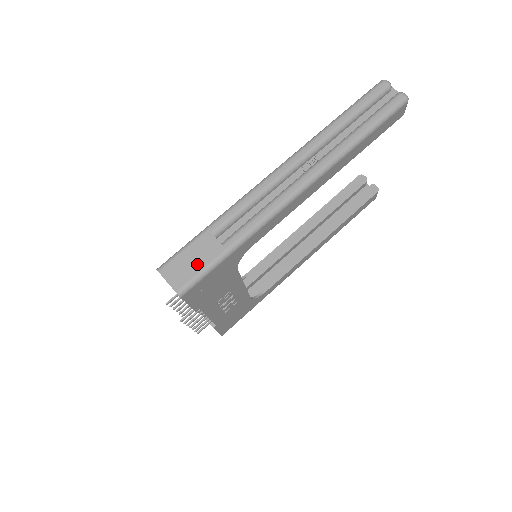
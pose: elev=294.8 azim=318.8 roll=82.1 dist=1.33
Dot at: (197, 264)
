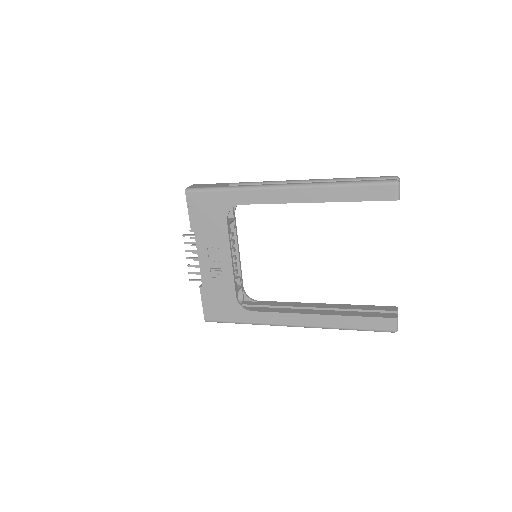
Dot at: (207, 186)
